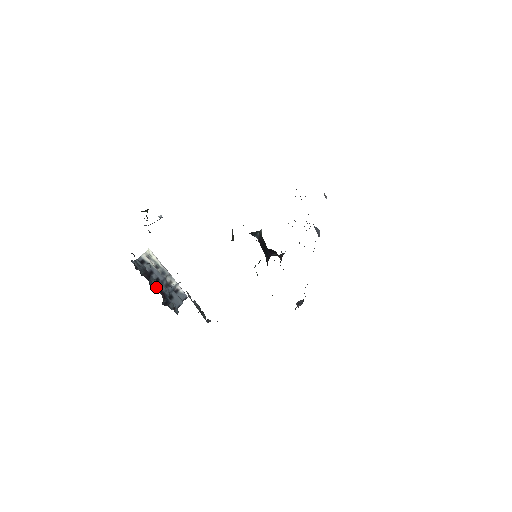
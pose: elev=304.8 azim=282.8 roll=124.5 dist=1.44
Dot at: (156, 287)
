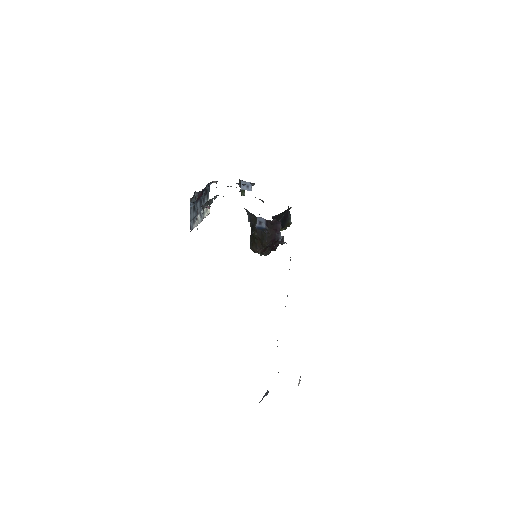
Dot at: (202, 193)
